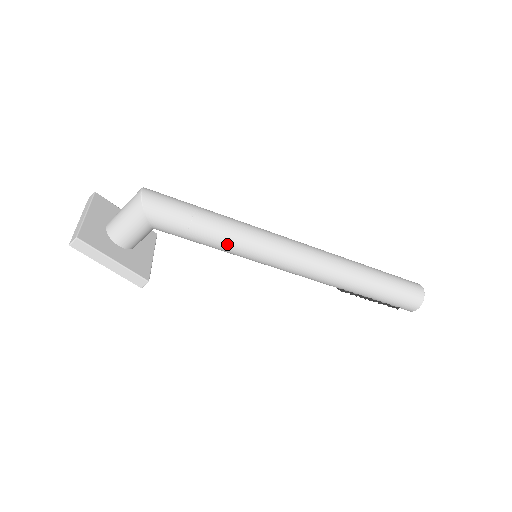
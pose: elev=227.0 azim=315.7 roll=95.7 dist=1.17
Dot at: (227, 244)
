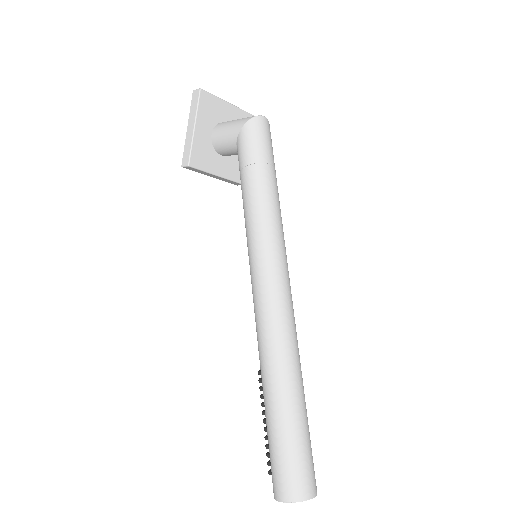
Dot at: (250, 207)
